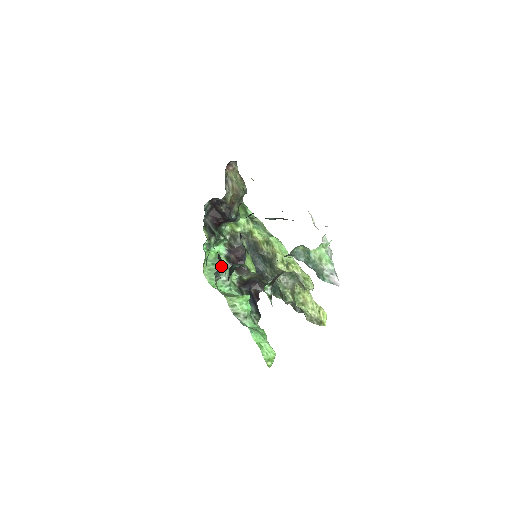
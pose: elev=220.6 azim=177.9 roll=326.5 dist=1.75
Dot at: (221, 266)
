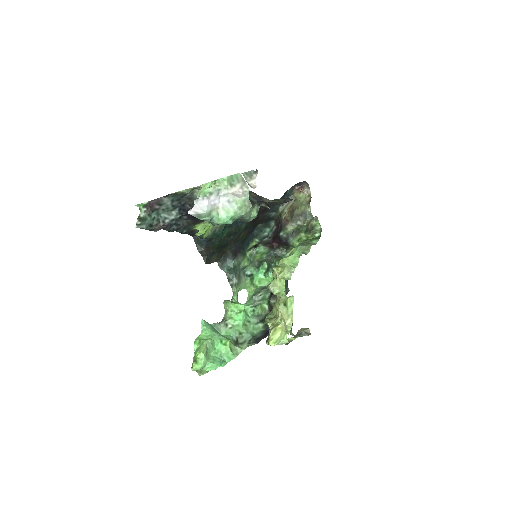
Dot at: (232, 266)
